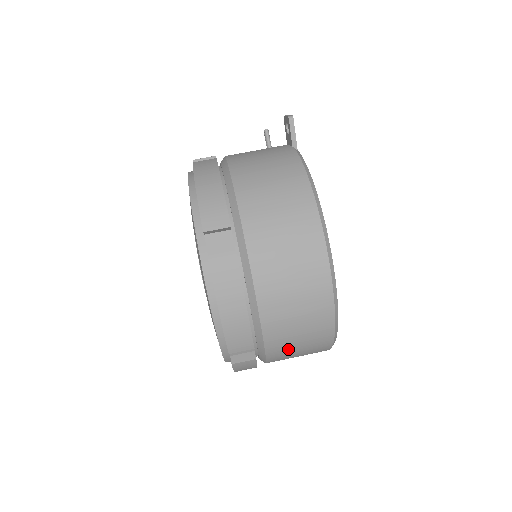
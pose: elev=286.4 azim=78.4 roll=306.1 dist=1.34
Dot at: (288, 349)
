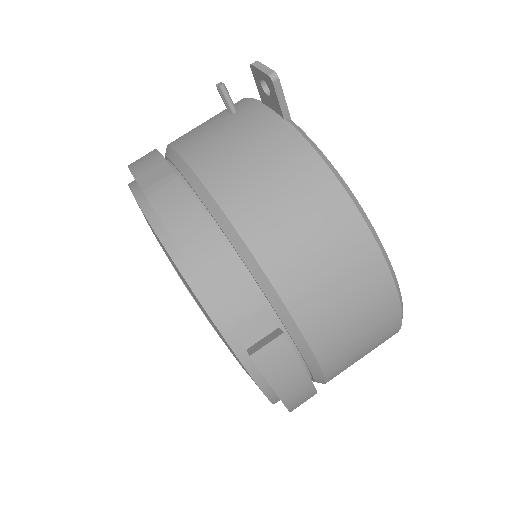
Dot at: occluded
